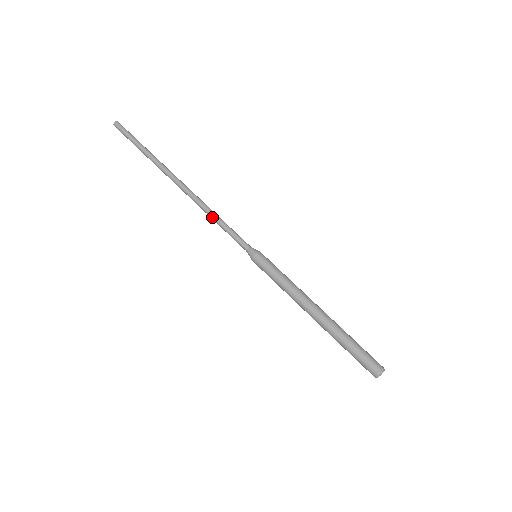
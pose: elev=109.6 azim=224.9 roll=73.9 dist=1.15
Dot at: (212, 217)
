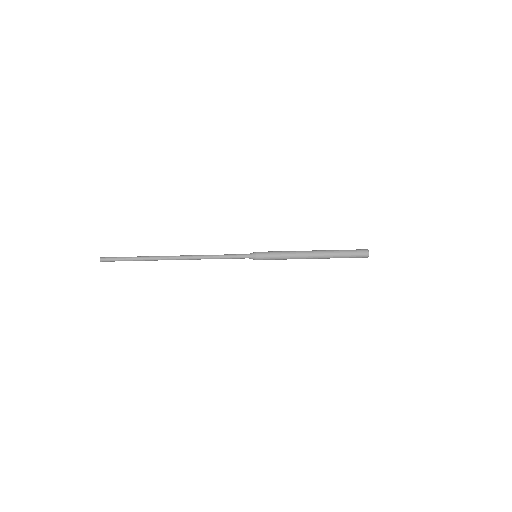
Dot at: (213, 257)
